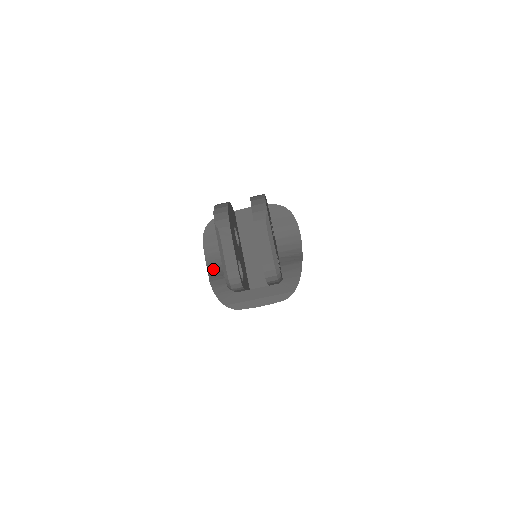
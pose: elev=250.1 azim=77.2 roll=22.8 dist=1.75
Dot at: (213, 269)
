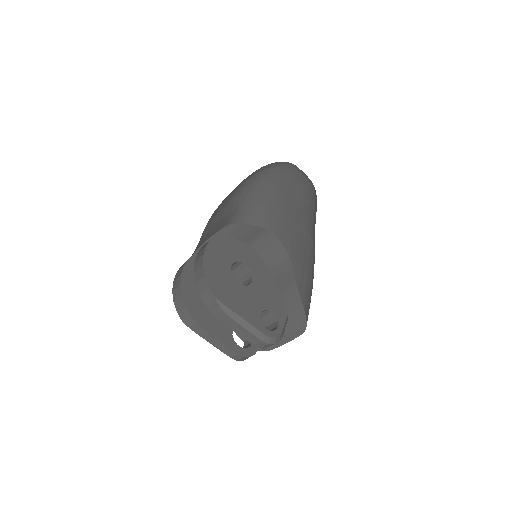
Dot at: occluded
